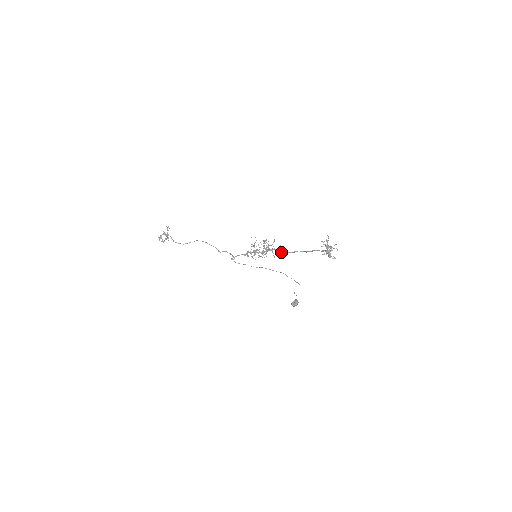
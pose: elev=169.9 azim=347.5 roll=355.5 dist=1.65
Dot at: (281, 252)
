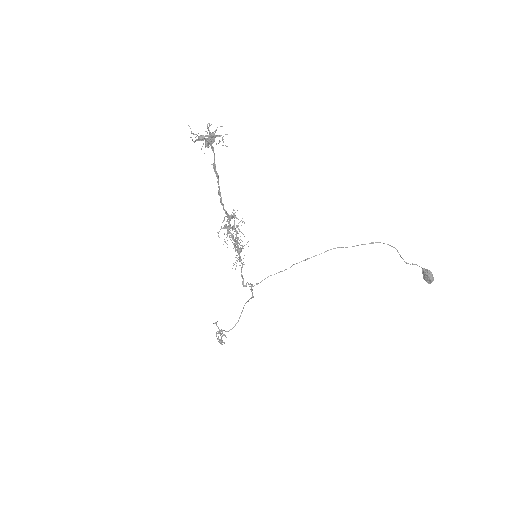
Dot at: (233, 215)
